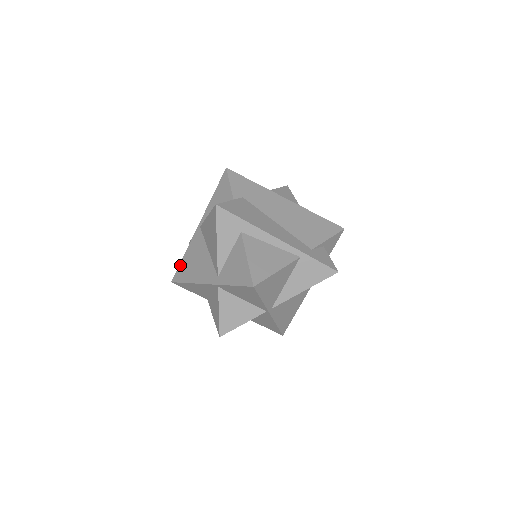
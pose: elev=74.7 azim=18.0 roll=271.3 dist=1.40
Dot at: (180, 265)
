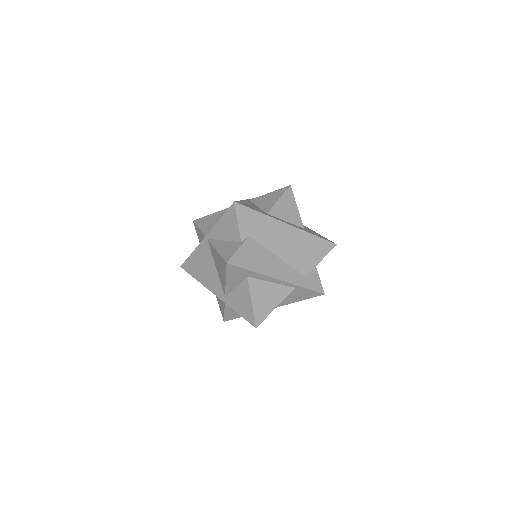
Dot at: (189, 259)
